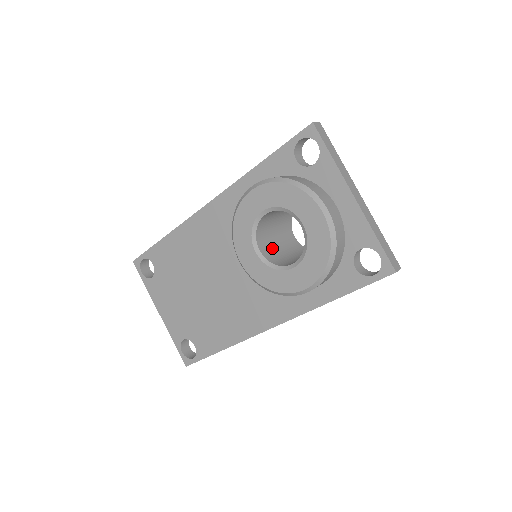
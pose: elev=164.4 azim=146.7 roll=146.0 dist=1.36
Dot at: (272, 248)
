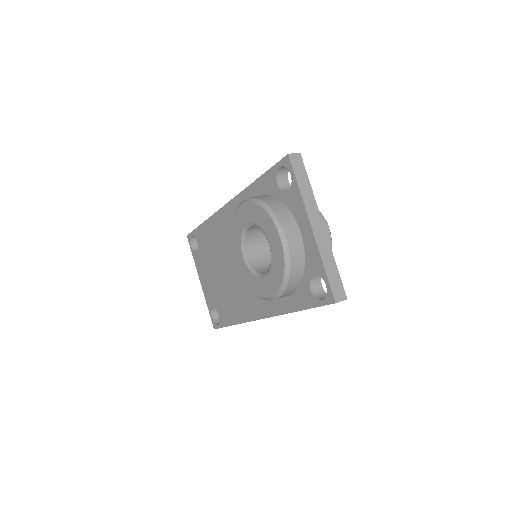
Dot at: (262, 254)
